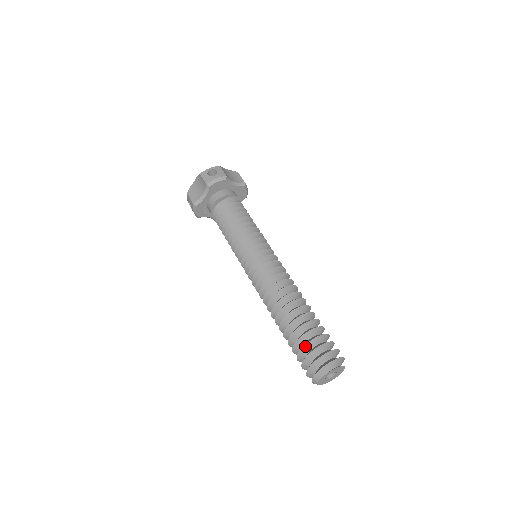
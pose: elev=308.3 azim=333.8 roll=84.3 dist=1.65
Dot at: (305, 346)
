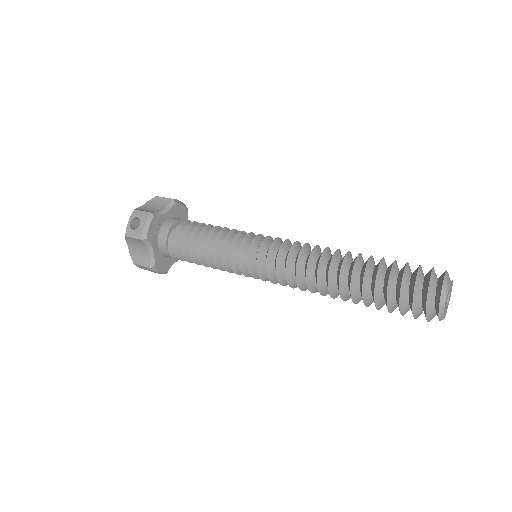
Dot at: (407, 265)
